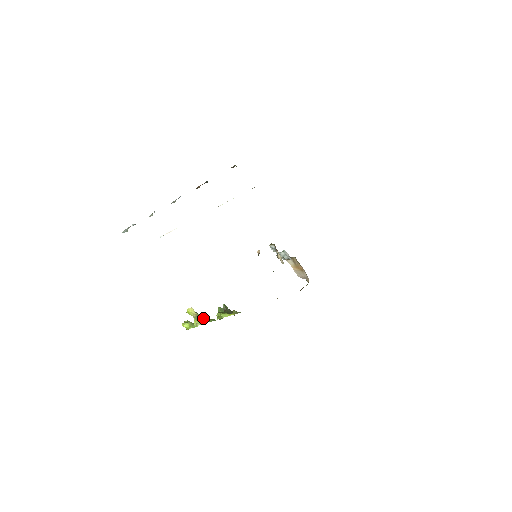
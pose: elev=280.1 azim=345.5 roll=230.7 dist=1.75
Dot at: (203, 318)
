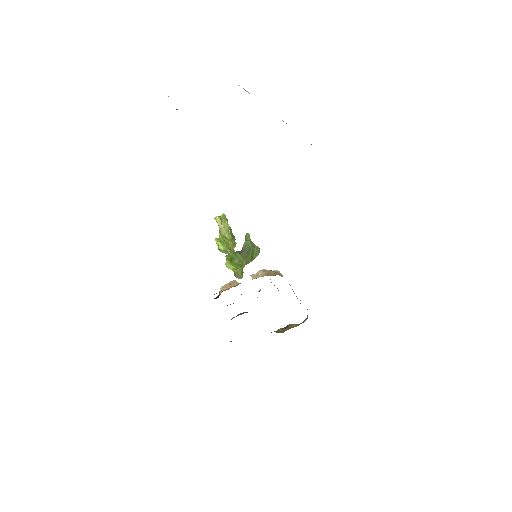
Dot at: (220, 242)
